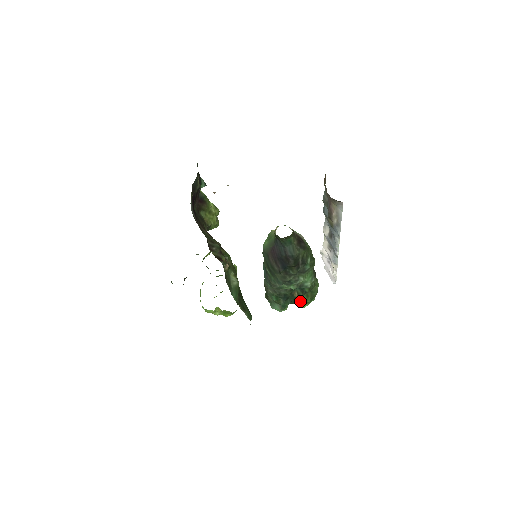
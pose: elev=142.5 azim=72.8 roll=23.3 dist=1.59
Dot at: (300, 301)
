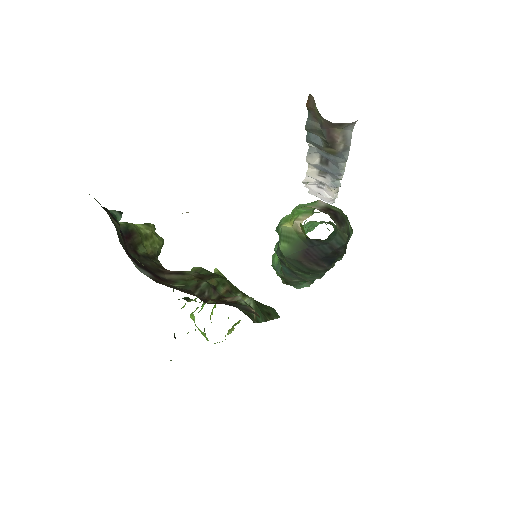
Dot at: occluded
